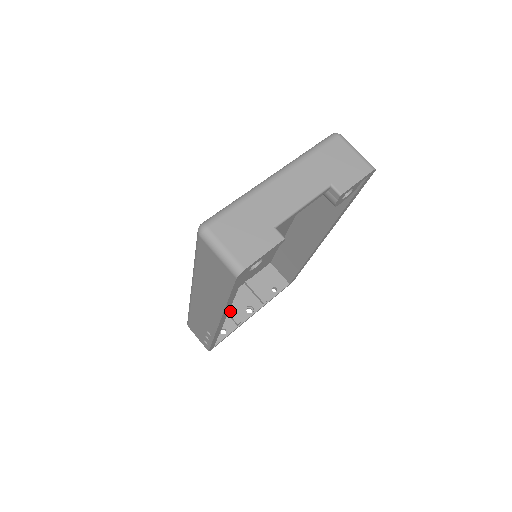
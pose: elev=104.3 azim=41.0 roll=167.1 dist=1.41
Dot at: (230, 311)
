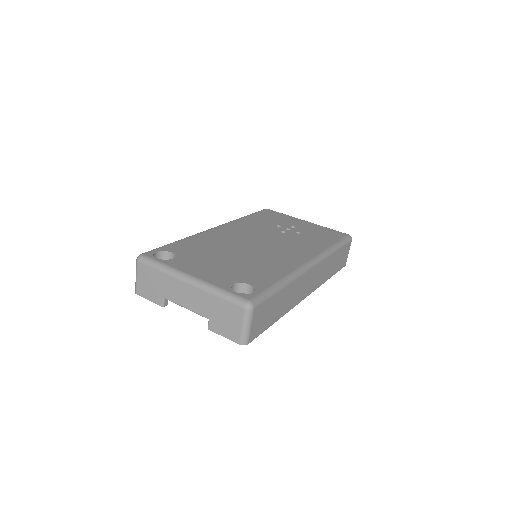
Dot at: occluded
